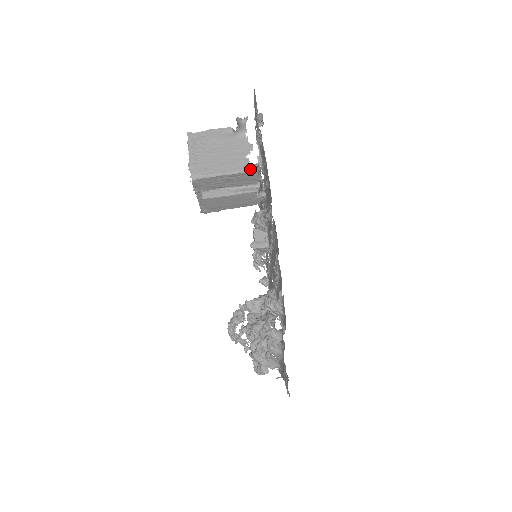
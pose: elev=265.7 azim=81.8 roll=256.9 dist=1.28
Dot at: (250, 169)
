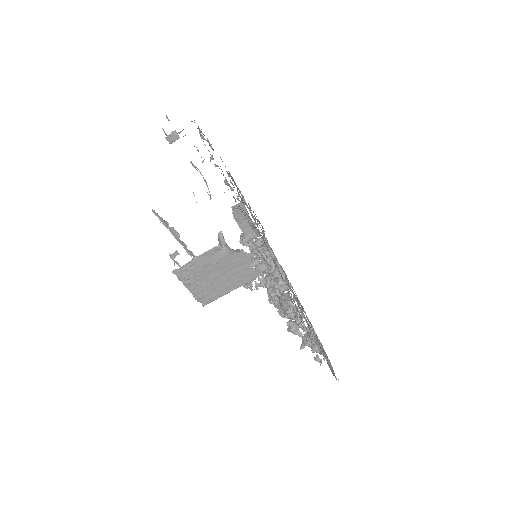
Dot at: occluded
